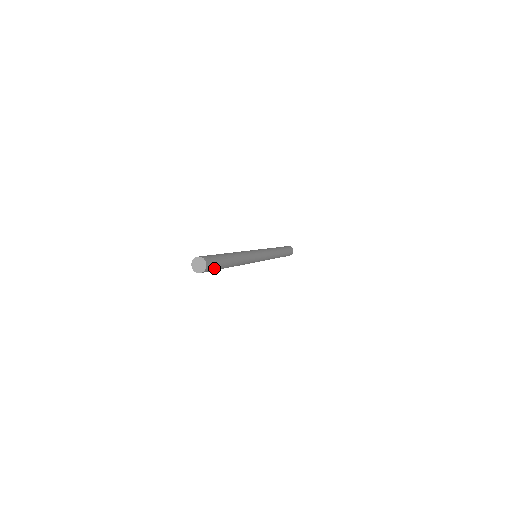
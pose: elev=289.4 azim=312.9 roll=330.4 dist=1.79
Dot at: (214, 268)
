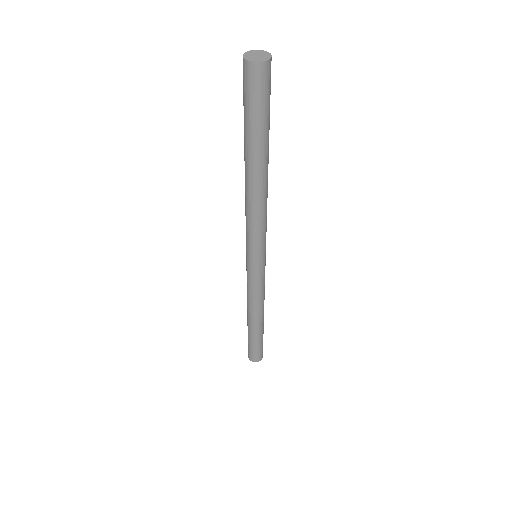
Dot at: (269, 93)
